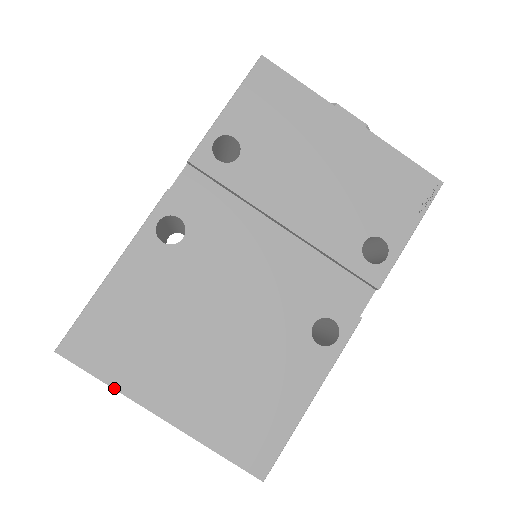
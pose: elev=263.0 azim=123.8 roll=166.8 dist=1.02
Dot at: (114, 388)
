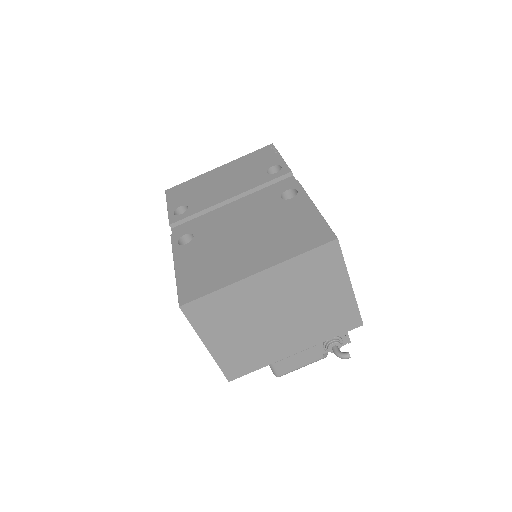
Dot at: (222, 288)
